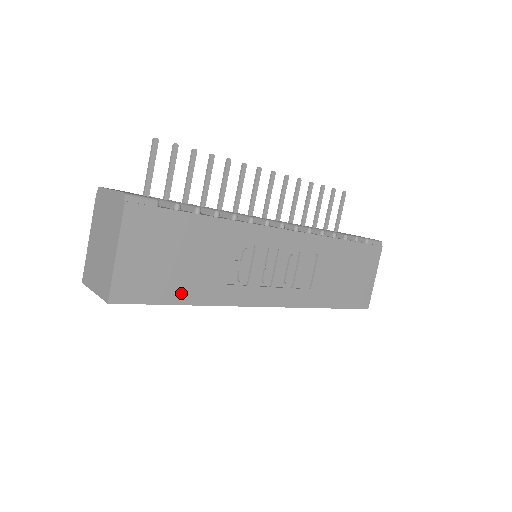
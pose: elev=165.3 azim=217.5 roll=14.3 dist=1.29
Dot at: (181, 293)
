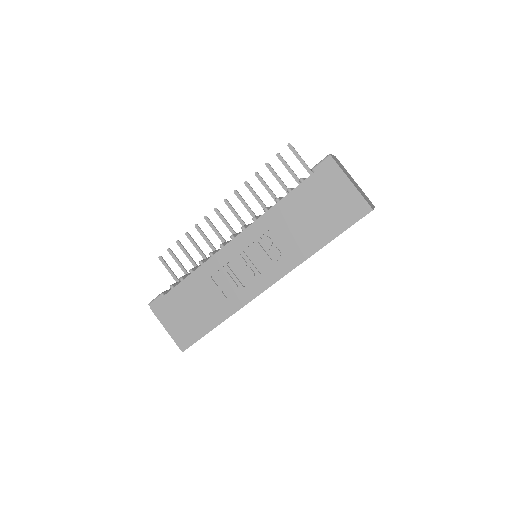
Dot at: (209, 323)
